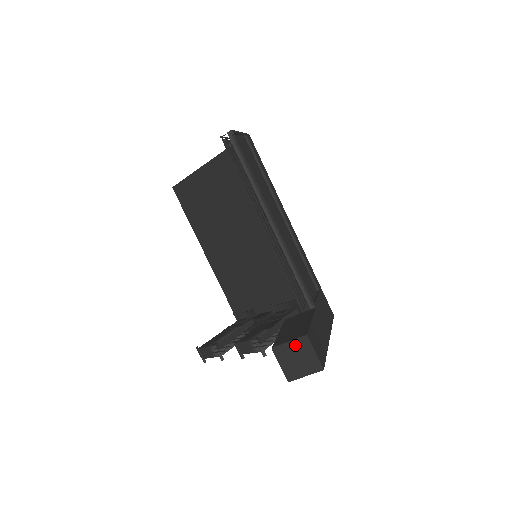
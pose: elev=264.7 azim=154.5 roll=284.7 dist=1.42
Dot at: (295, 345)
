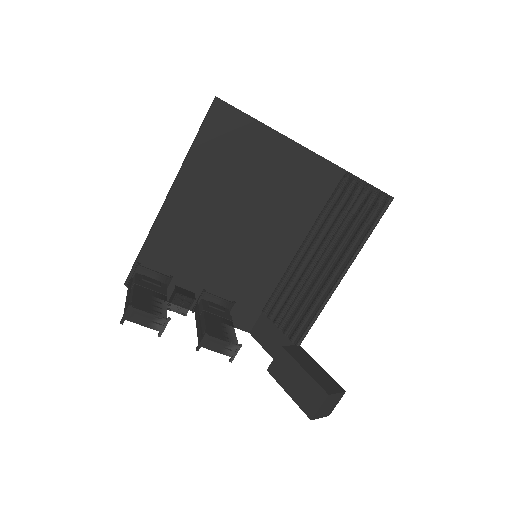
Dot at: (337, 396)
